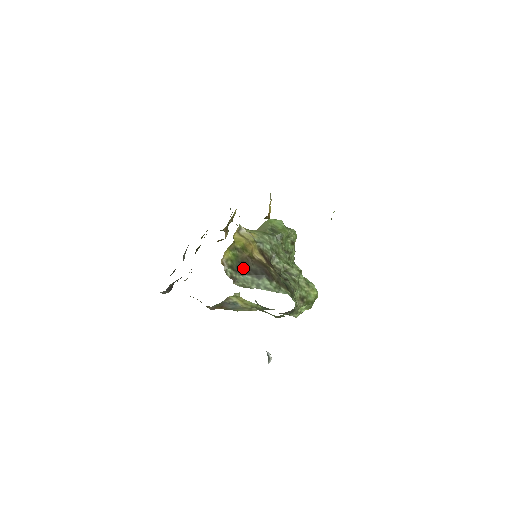
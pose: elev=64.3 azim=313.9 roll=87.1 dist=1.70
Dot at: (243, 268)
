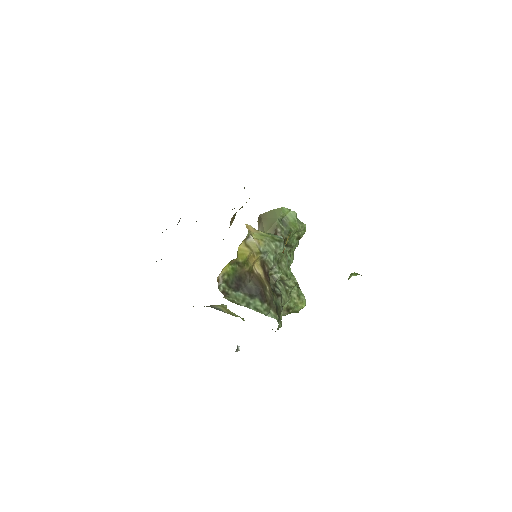
Dot at: (238, 284)
